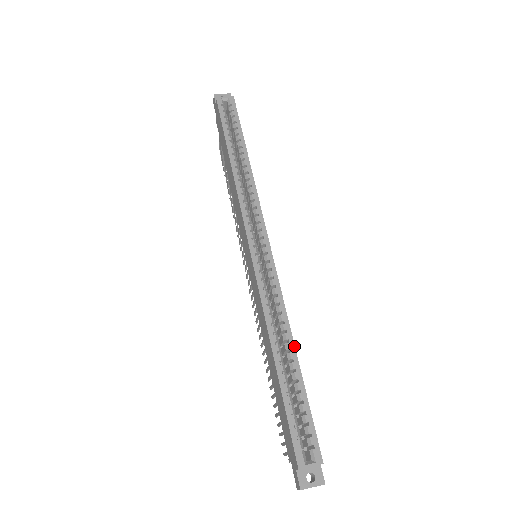
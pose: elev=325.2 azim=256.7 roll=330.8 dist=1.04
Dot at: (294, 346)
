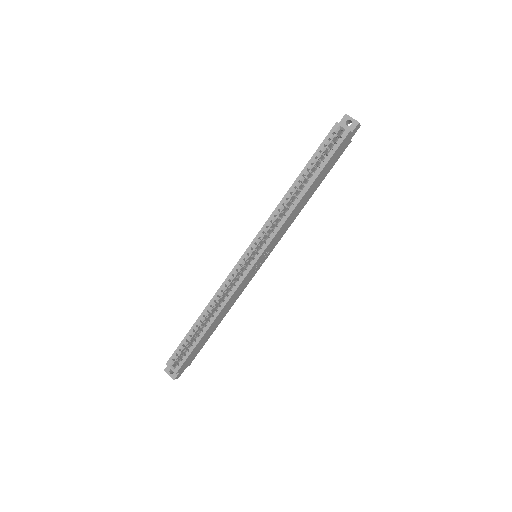
Dot at: (213, 321)
